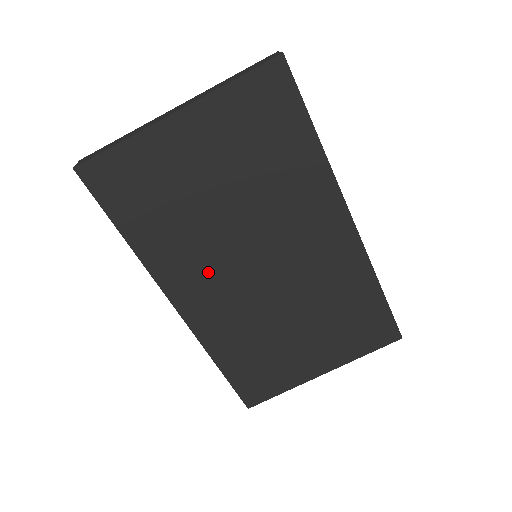
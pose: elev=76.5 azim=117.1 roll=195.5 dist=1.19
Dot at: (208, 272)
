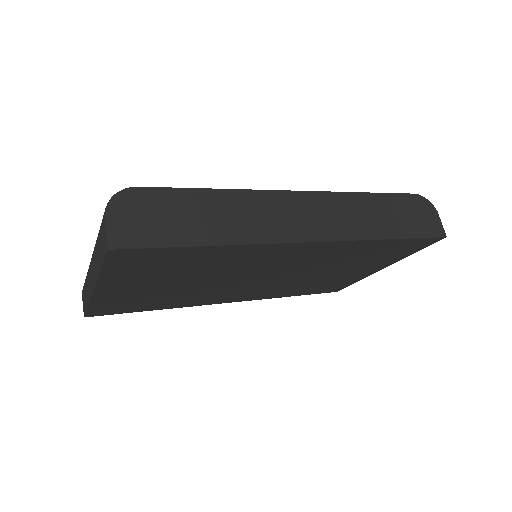
Dot at: (227, 293)
